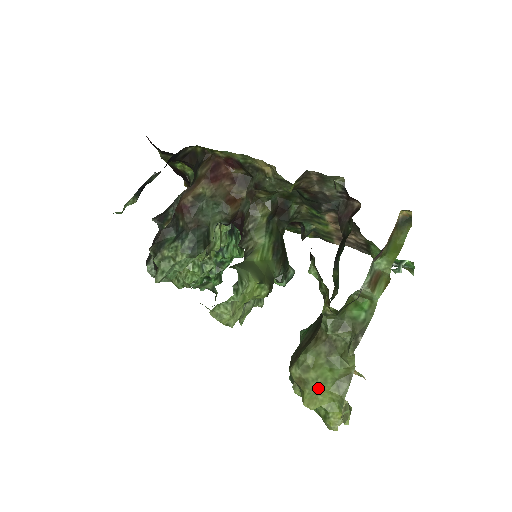
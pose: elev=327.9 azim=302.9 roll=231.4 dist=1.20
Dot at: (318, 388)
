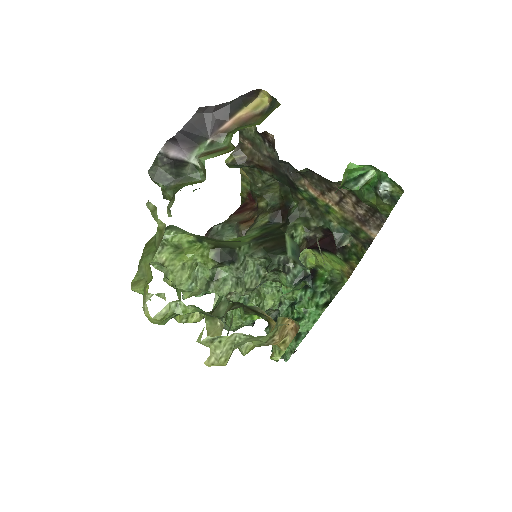
Dot at: (144, 266)
